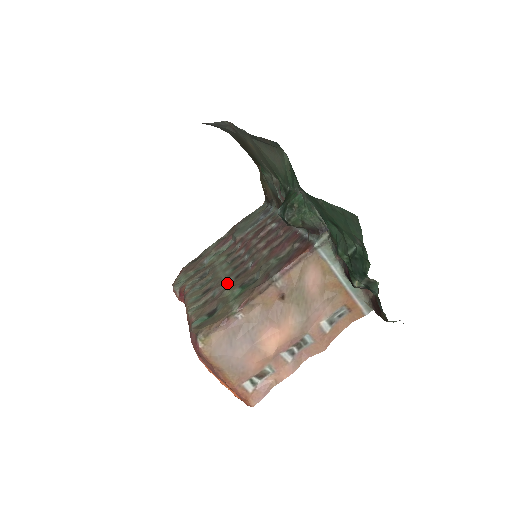
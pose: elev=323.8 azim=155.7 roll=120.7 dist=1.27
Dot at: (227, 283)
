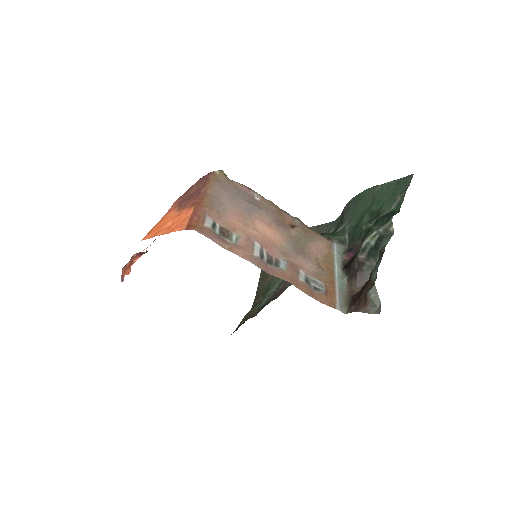
Dot at: occluded
